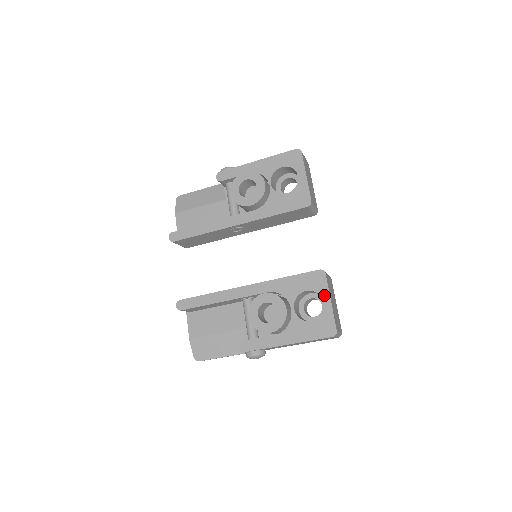
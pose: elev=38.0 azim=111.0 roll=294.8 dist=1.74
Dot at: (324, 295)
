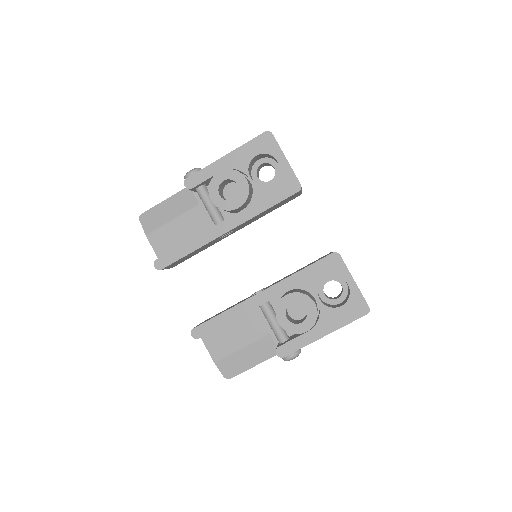
Dot at: (346, 277)
